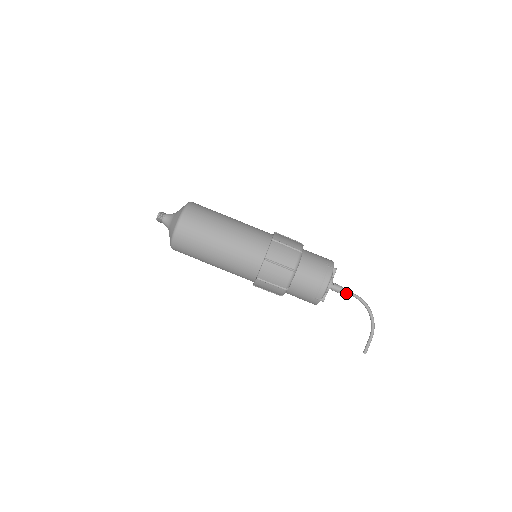
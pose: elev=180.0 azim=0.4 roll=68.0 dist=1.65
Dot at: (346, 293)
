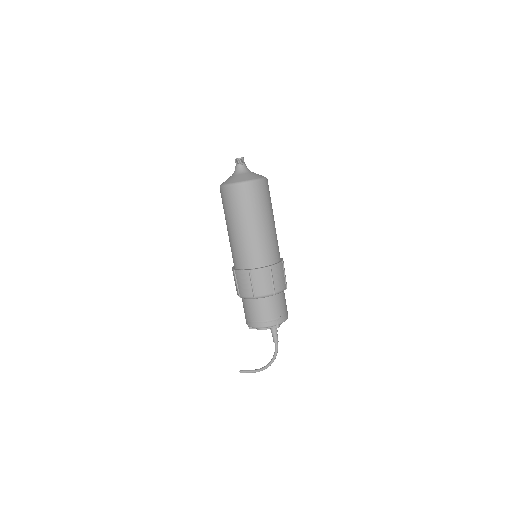
Dot at: (274, 338)
